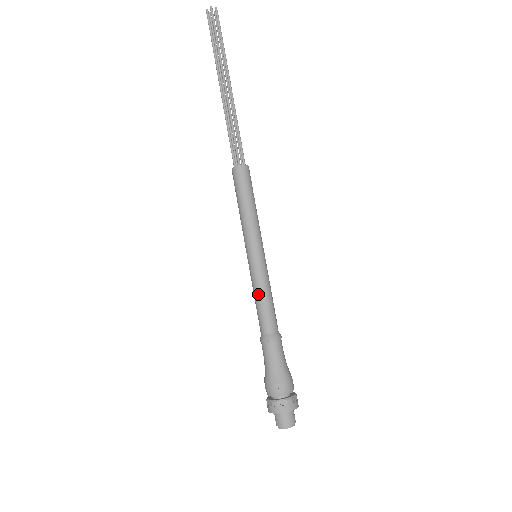
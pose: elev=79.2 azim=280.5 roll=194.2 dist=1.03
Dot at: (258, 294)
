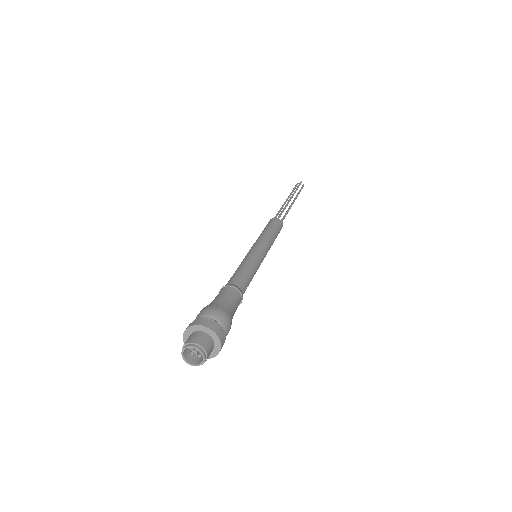
Dot at: (243, 264)
